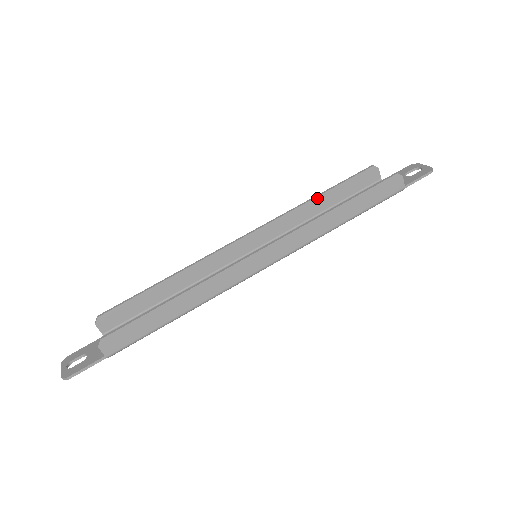
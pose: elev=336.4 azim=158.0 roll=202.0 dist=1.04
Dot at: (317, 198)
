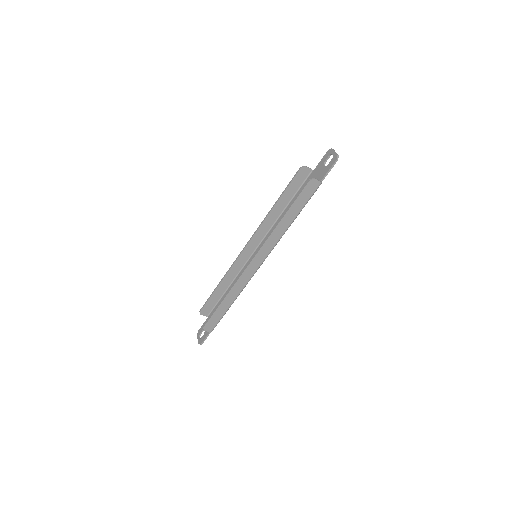
Dot at: (275, 206)
